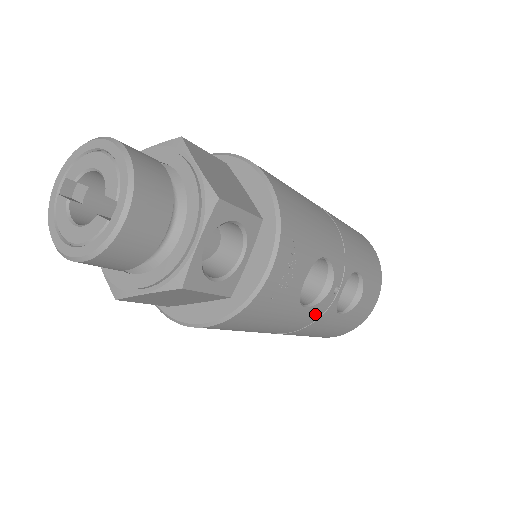
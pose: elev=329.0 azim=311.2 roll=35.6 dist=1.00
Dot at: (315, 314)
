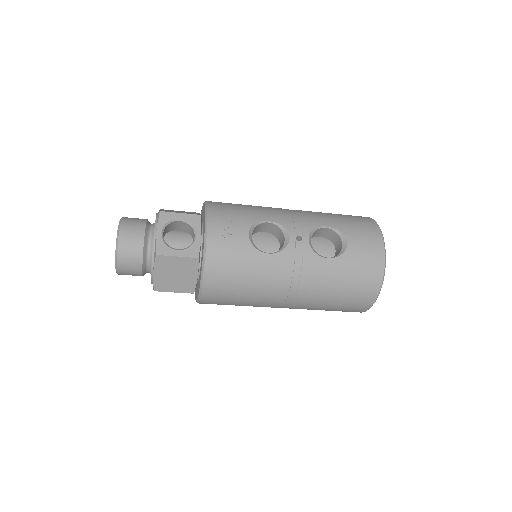
Dot at: (291, 260)
